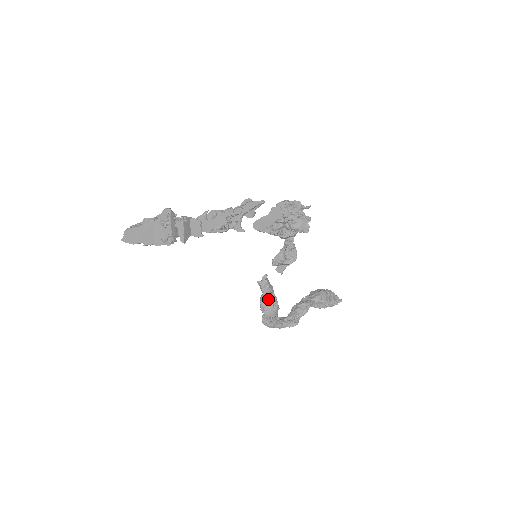
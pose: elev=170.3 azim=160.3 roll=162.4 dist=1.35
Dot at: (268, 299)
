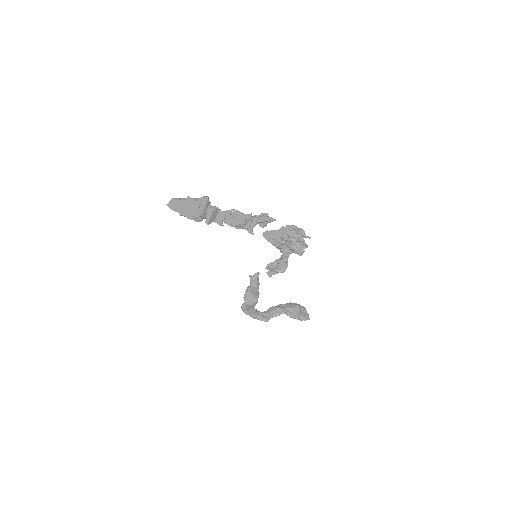
Dot at: (252, 291)
